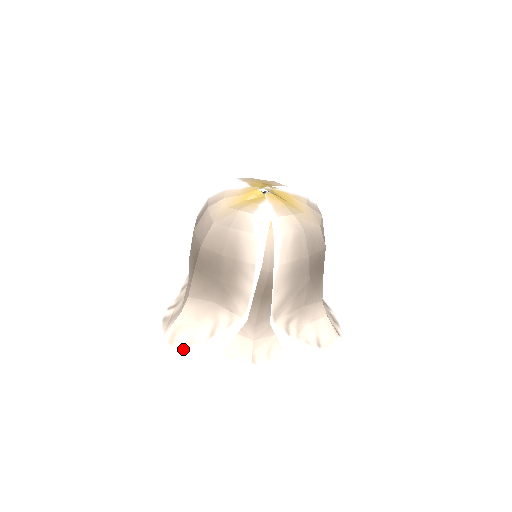
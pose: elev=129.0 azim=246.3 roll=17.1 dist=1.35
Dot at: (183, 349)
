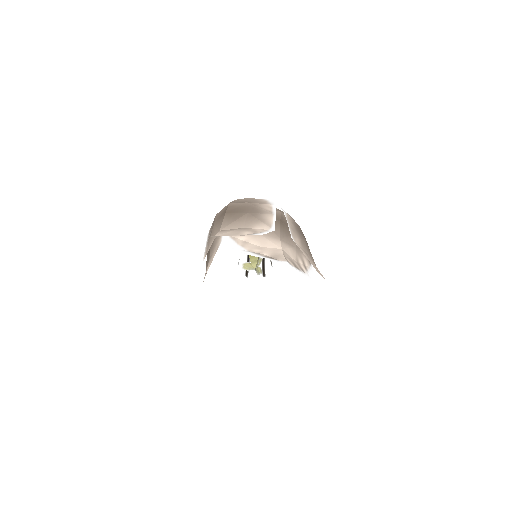
Dot at: occluded
